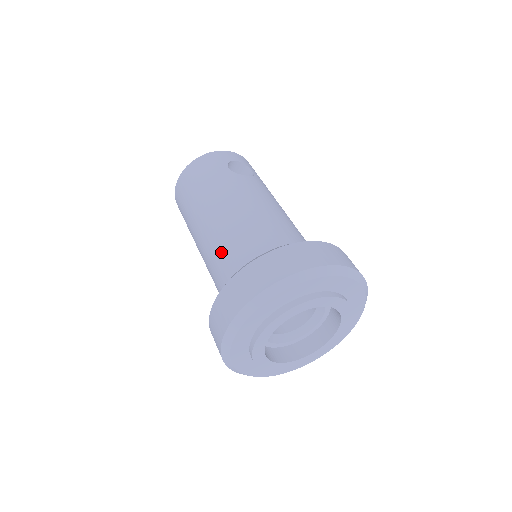
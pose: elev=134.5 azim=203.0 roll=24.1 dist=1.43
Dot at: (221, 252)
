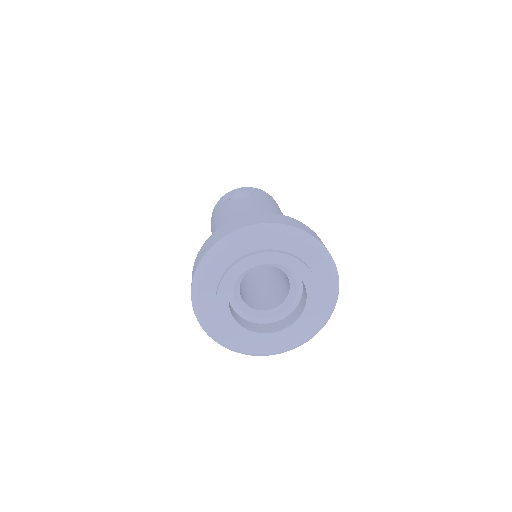
Dot at: occluded
